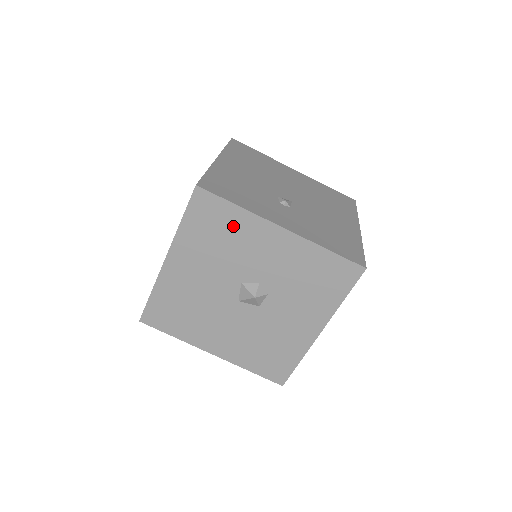
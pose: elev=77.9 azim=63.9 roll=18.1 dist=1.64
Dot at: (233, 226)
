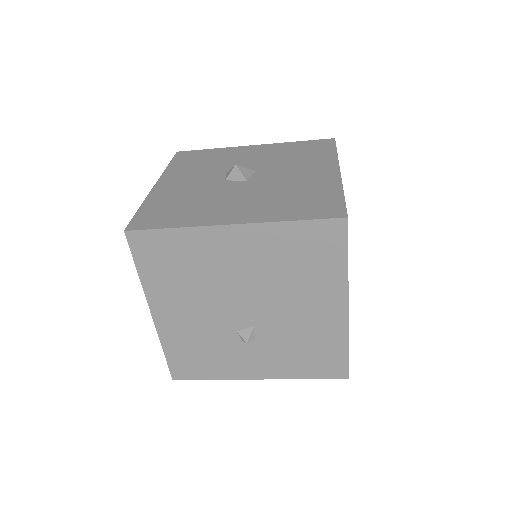
Dot at: occluded
